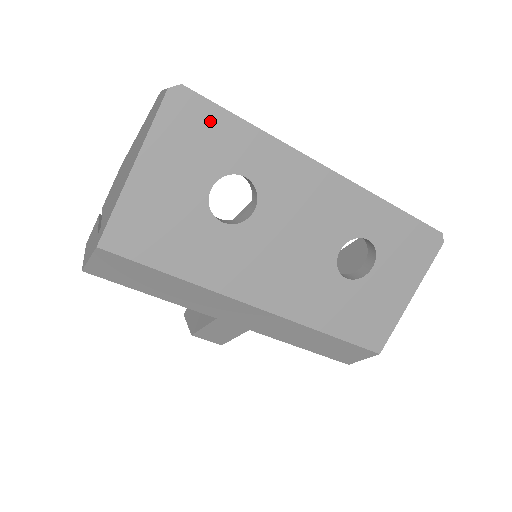
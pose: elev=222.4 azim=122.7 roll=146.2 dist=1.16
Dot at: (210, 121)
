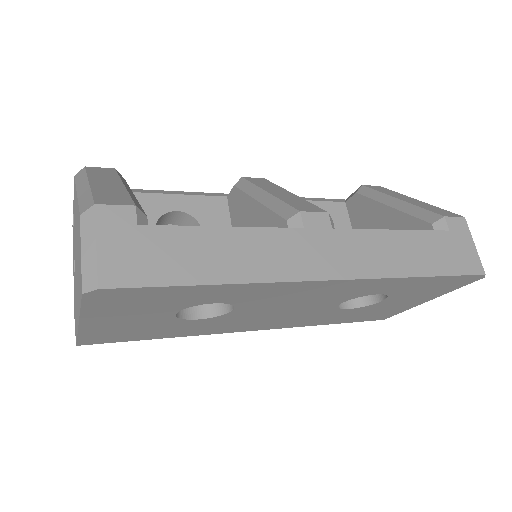
Dot at: (153, 294)
